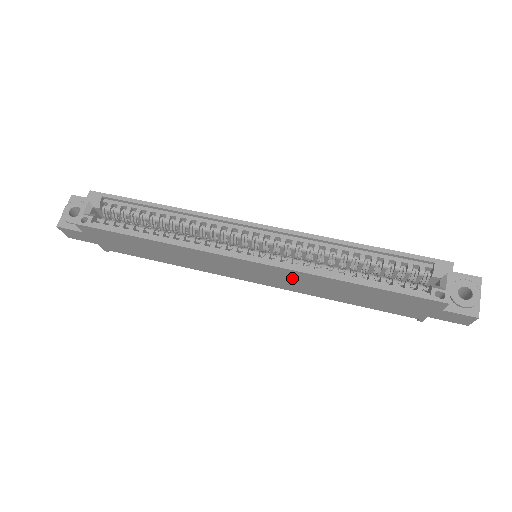
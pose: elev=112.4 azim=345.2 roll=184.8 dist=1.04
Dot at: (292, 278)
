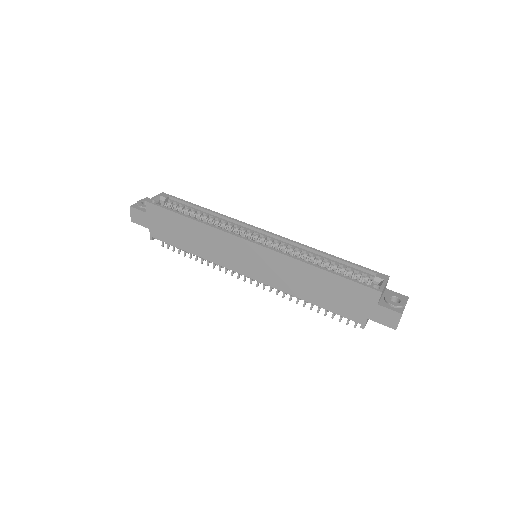
Dot at: (278, 266)
